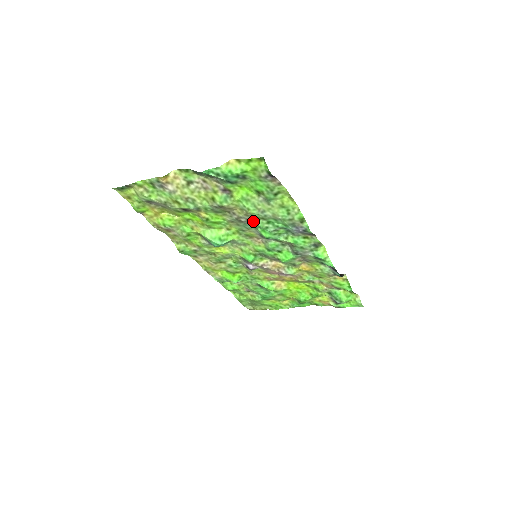
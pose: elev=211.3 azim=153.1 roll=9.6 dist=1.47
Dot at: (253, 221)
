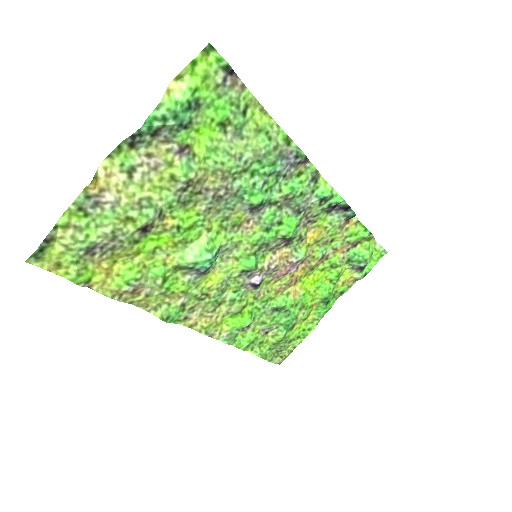
Dot at: (234, 185)
